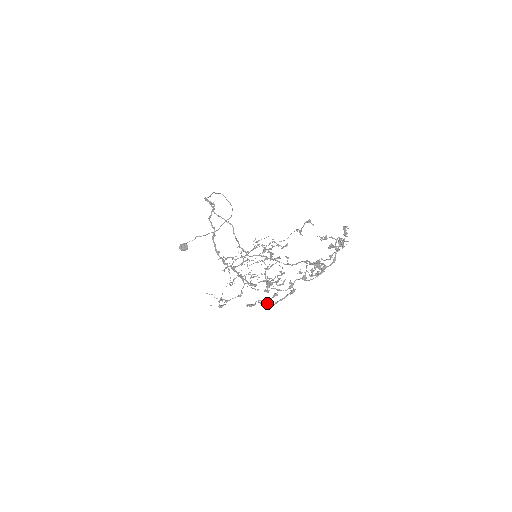
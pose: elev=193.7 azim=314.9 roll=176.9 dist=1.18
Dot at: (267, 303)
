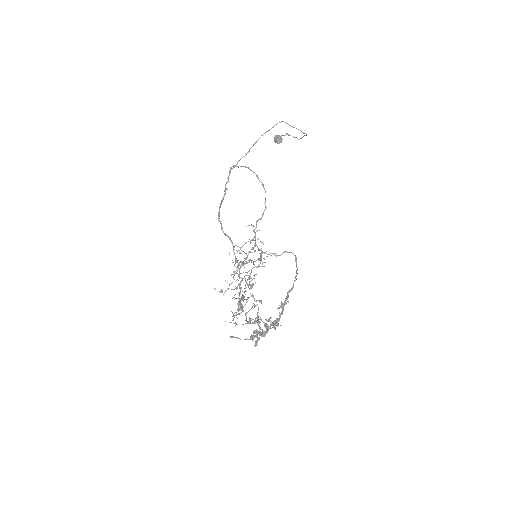
Dot at: (252, 307)
